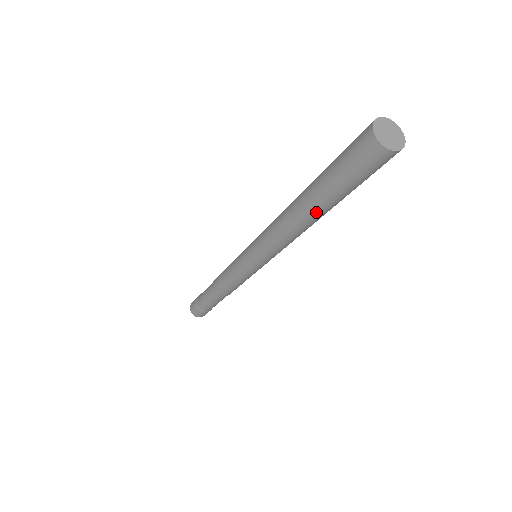
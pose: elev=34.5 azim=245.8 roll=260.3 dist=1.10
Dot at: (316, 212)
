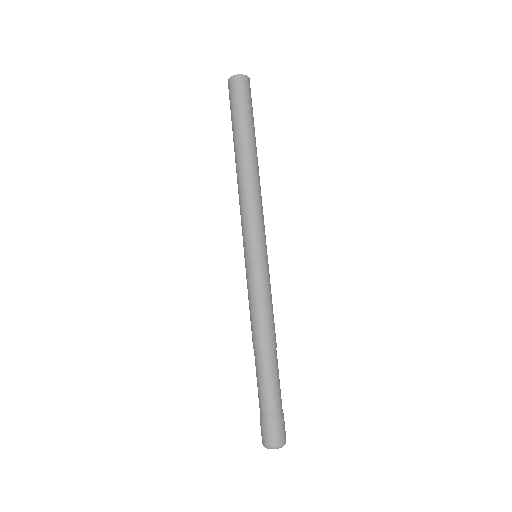
Dot at: (243, 147)
